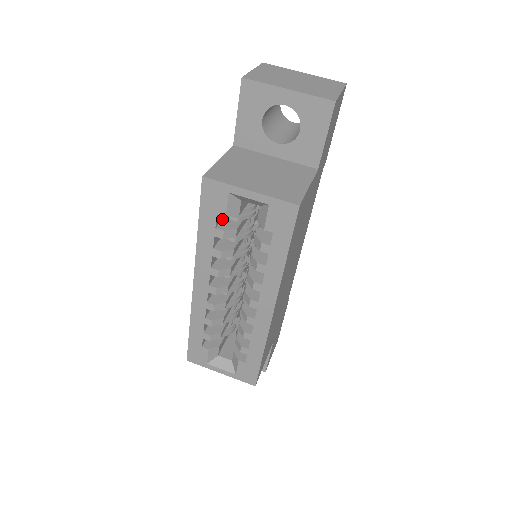
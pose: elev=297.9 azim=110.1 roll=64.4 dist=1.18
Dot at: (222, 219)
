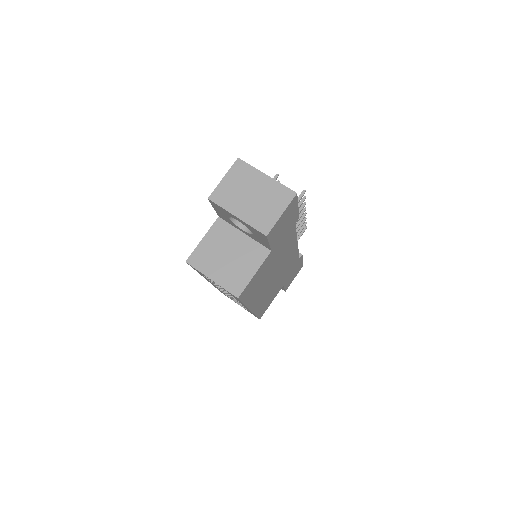
Dot at: occluded
